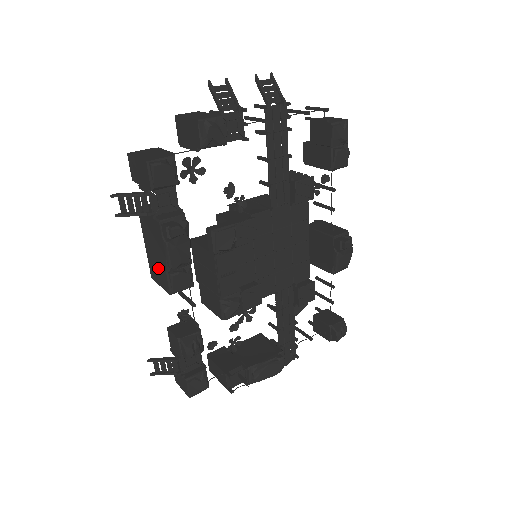
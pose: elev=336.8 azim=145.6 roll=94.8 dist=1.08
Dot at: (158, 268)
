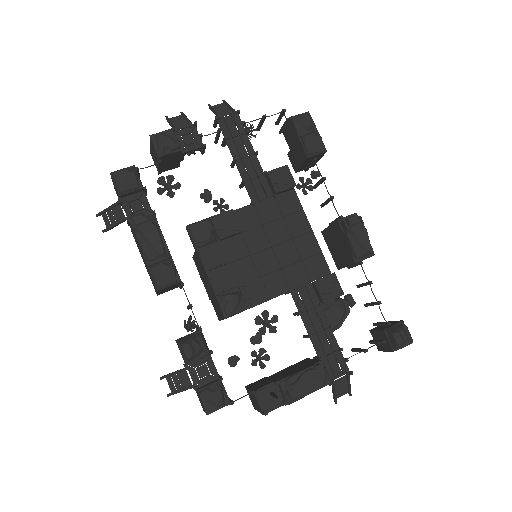
Dot at: (149, 274)
